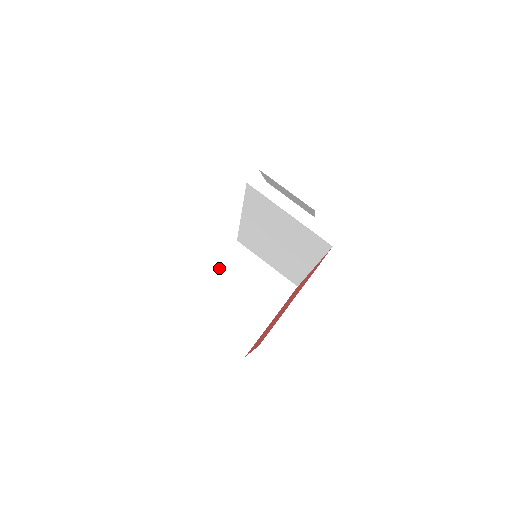
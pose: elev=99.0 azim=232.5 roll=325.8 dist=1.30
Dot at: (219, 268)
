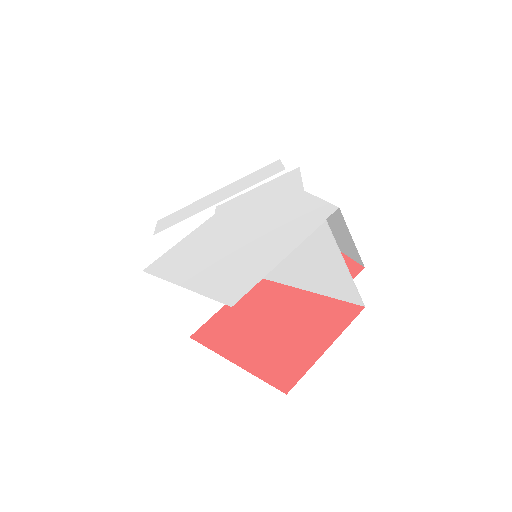
Dot at: occluded
